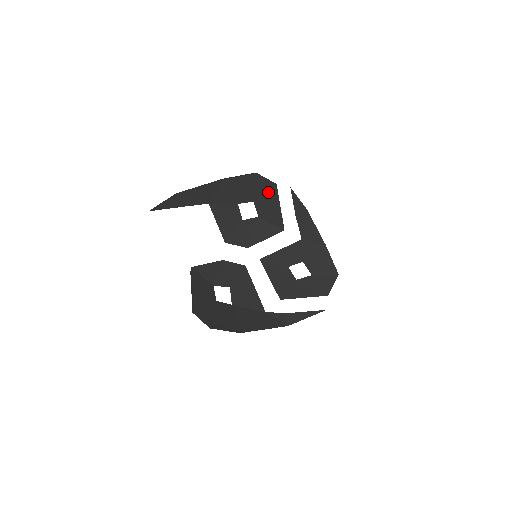
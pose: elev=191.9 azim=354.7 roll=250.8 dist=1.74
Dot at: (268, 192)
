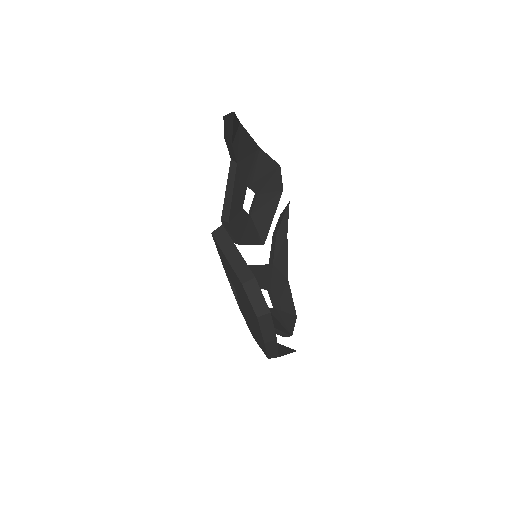
Dot at: (273, 193)
